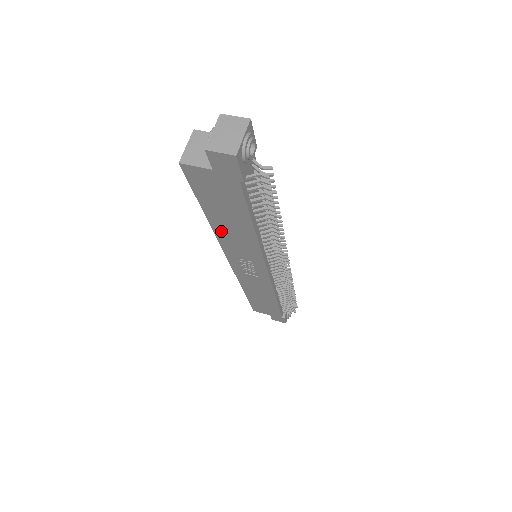
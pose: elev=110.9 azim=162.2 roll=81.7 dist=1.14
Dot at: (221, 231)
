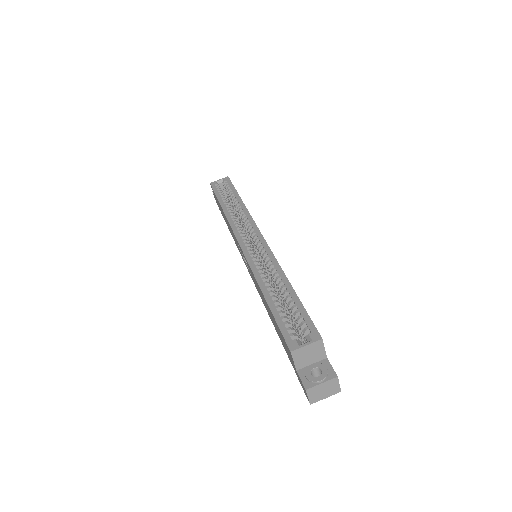
Dot at: occluded
